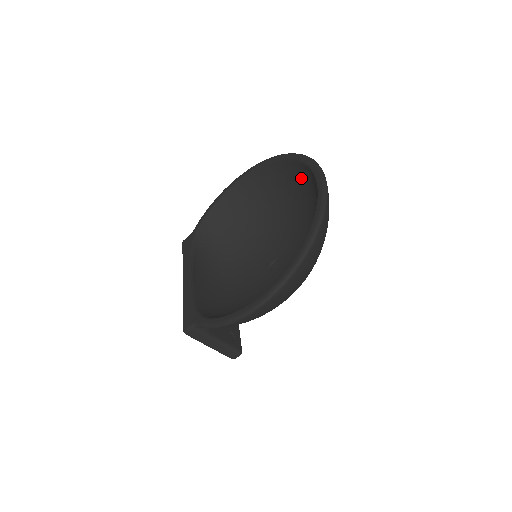
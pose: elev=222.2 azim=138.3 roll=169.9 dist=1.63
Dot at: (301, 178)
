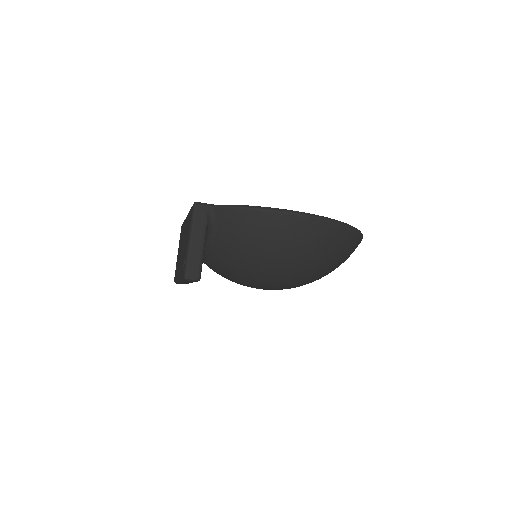
Dot at: occluded
